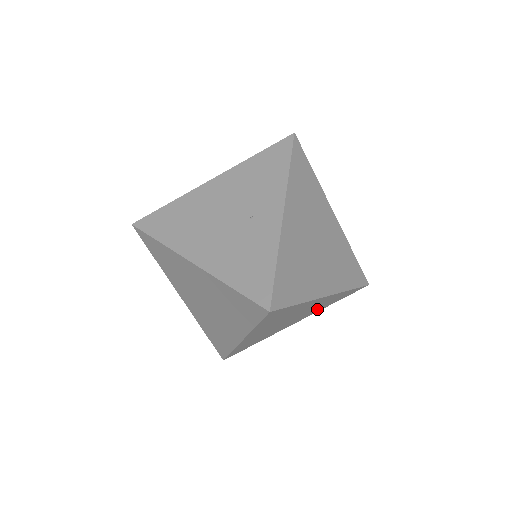
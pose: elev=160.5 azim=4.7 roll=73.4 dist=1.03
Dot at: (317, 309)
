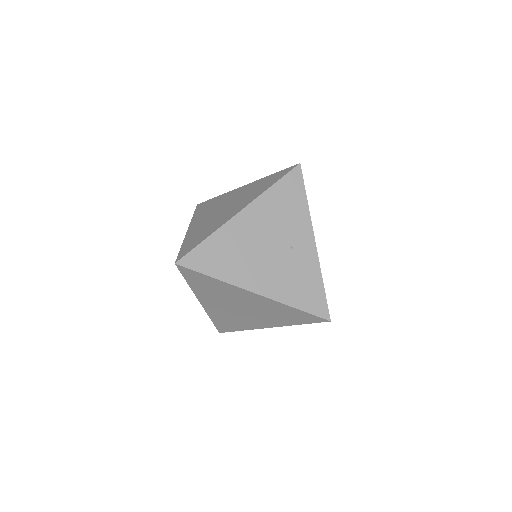
Dot at: occluded
